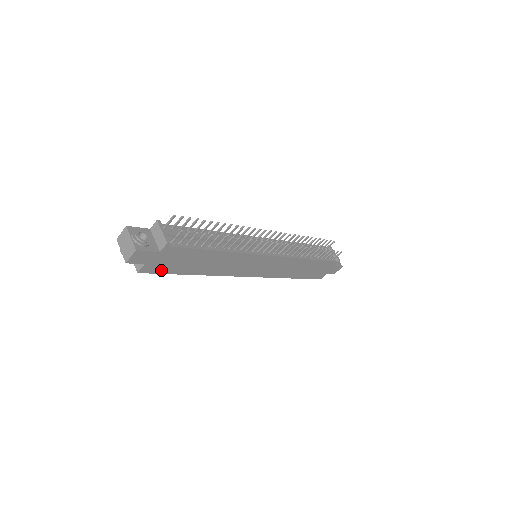
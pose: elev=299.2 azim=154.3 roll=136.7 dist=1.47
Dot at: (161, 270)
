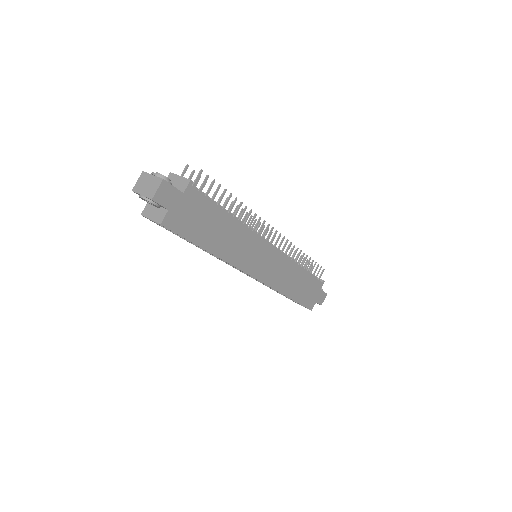
Dot at: (182, 229)
